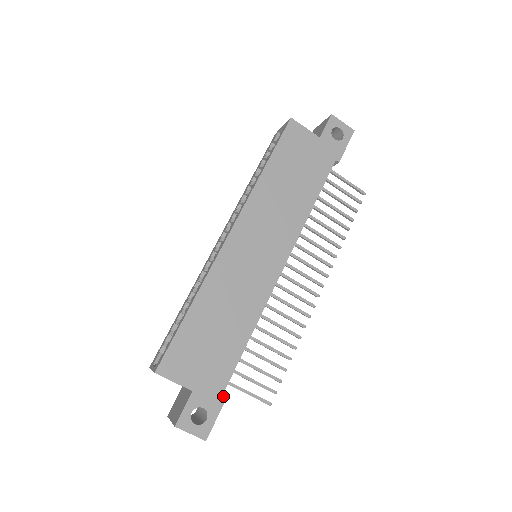
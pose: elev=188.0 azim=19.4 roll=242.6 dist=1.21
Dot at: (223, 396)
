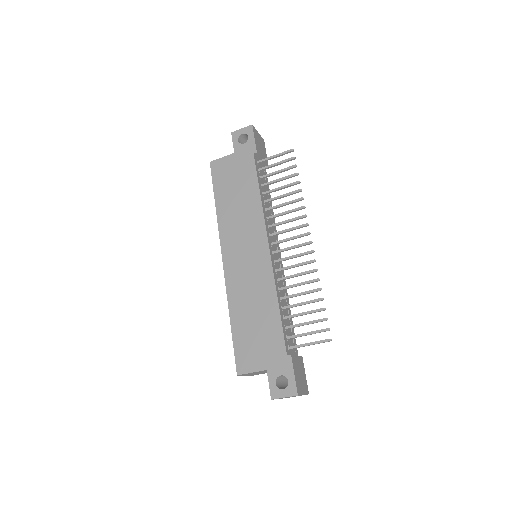
Dot at: (288, 359)
